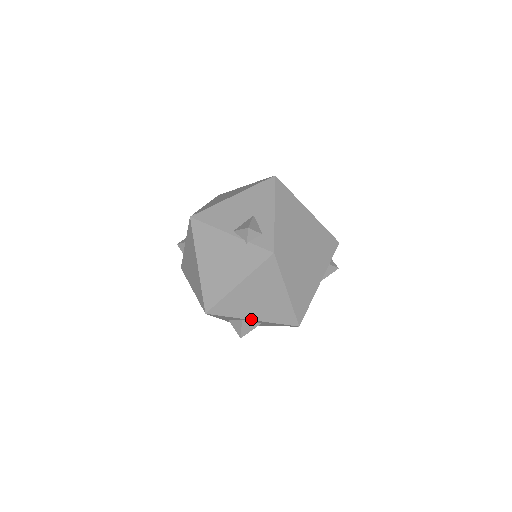
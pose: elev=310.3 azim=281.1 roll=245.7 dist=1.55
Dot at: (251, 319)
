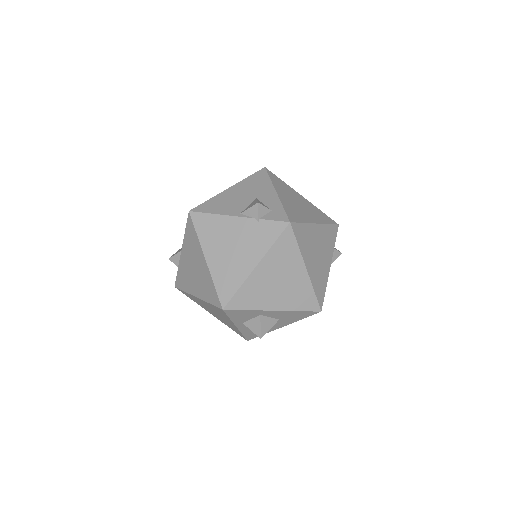
Dot at: (271, 309)
